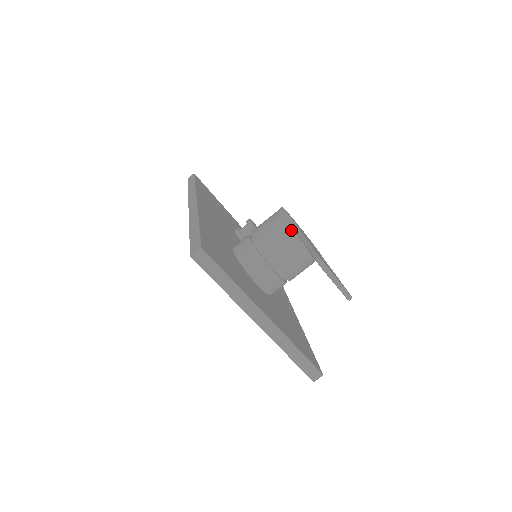
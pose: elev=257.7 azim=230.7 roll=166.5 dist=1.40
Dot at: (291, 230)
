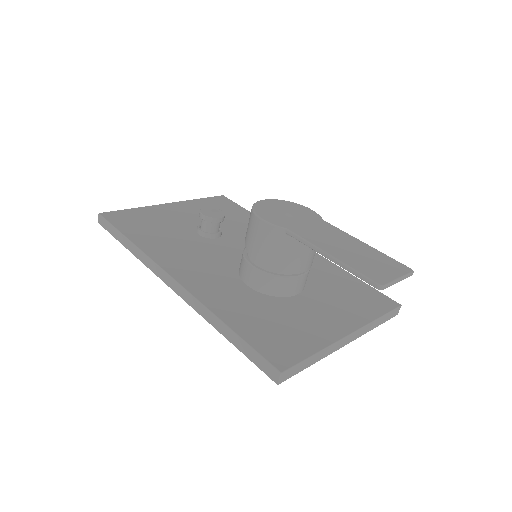
Dot at: (292, 238)
